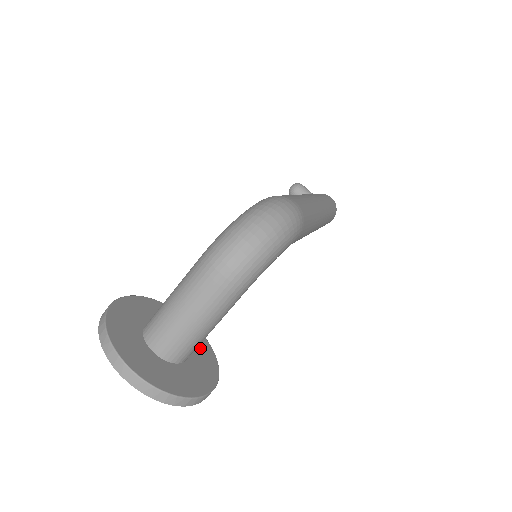
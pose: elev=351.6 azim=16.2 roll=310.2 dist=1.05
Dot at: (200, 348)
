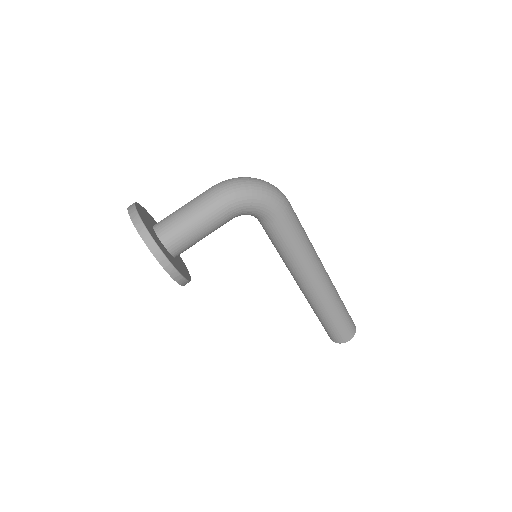
Dot at: (183, 269)
